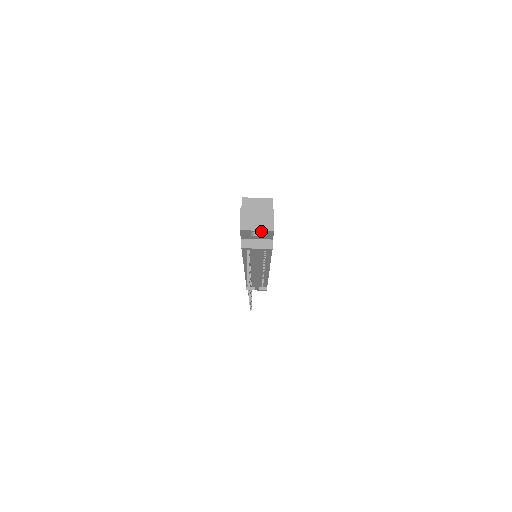
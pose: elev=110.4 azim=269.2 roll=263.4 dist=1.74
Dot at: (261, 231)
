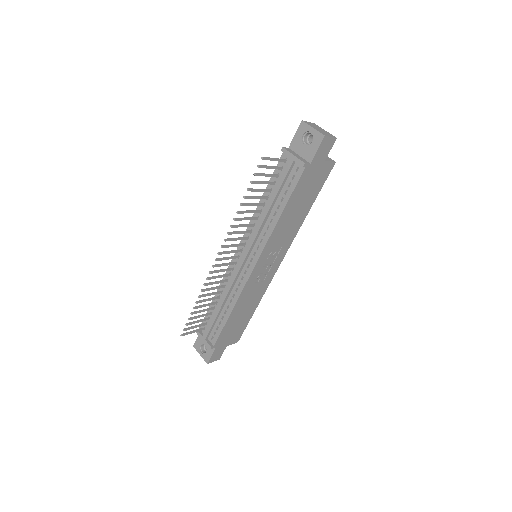
Dot at: (315, 132)
